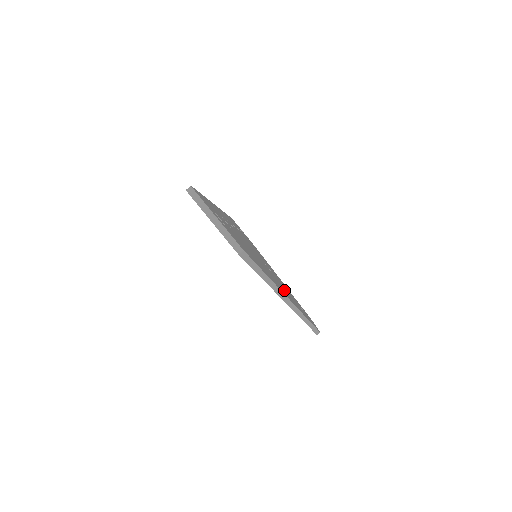
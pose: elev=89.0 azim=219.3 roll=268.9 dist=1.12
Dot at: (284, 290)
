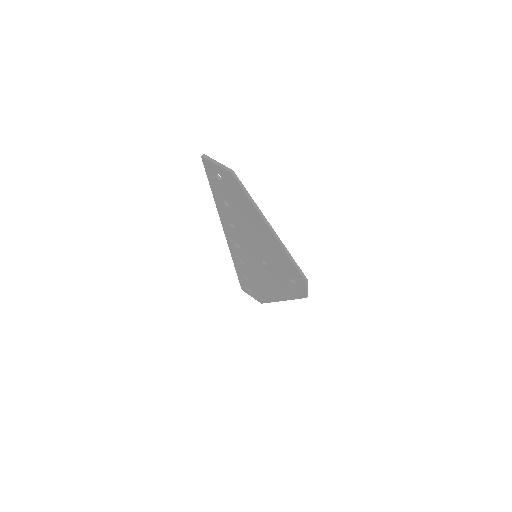
Dot at: occluded
